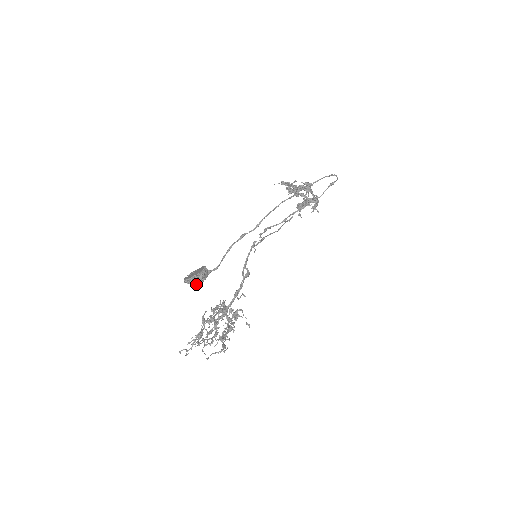
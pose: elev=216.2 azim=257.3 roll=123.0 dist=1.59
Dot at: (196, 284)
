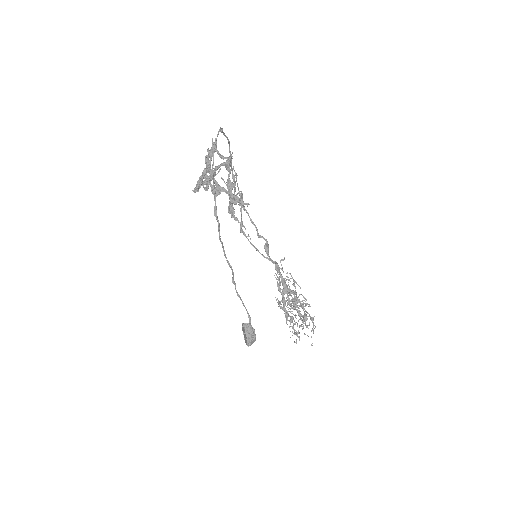
Dot at: (254, 341)
